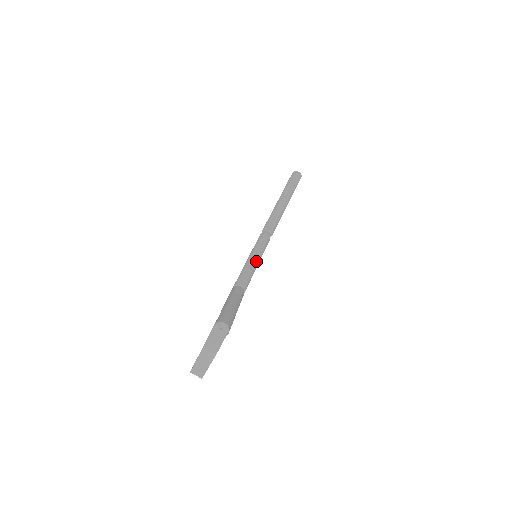
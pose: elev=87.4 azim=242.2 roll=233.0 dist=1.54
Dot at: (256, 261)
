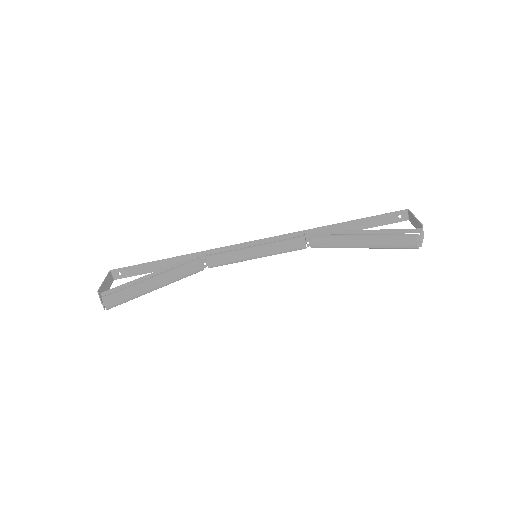
Dot at: (252, 258)
